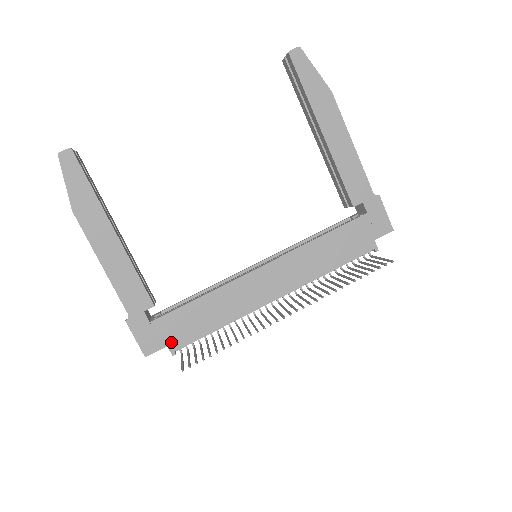
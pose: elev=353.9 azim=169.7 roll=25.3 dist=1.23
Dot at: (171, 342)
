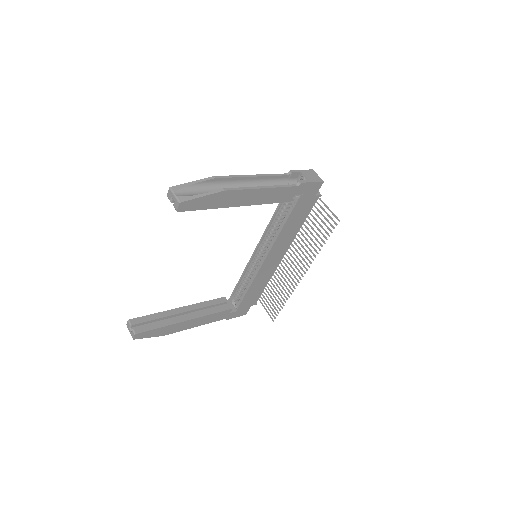
Dot at: (251, 304)
